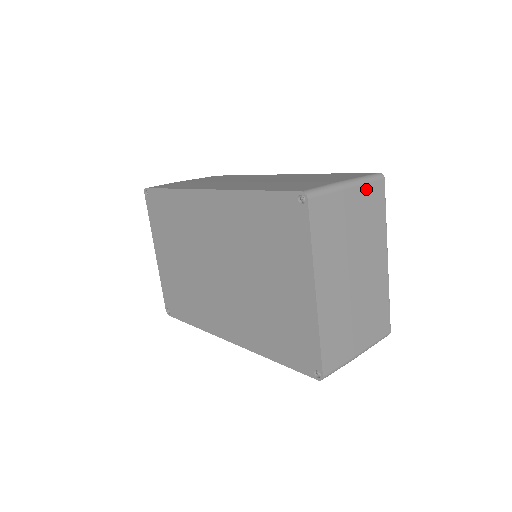
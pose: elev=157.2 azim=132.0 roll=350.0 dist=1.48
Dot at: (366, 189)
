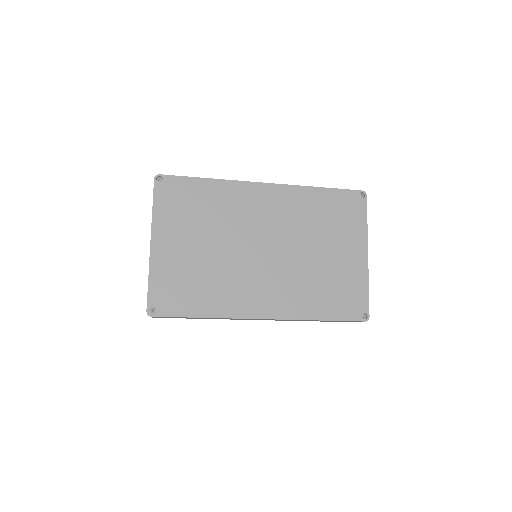
Dot at: occluded
